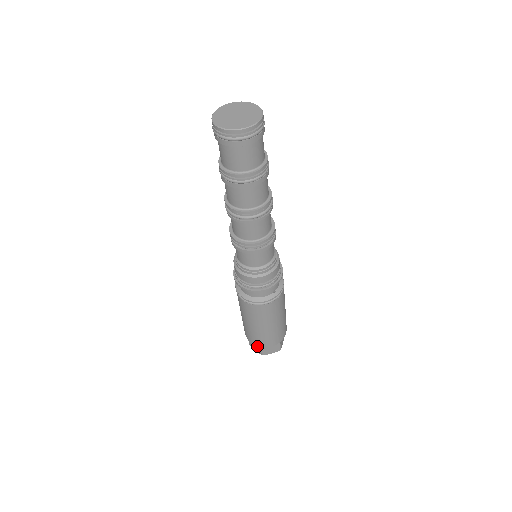
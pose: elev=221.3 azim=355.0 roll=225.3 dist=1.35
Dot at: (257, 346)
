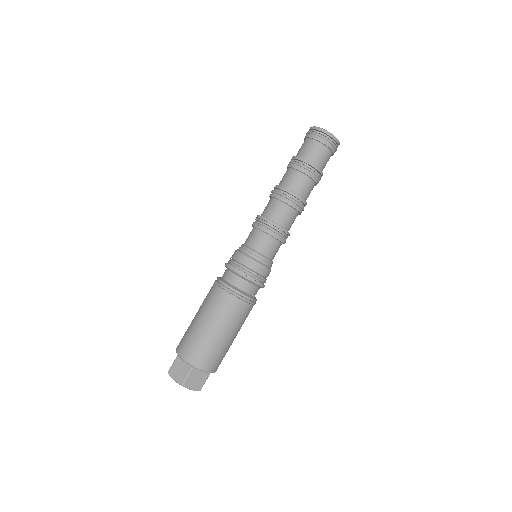
Dot at: (184, 369)
